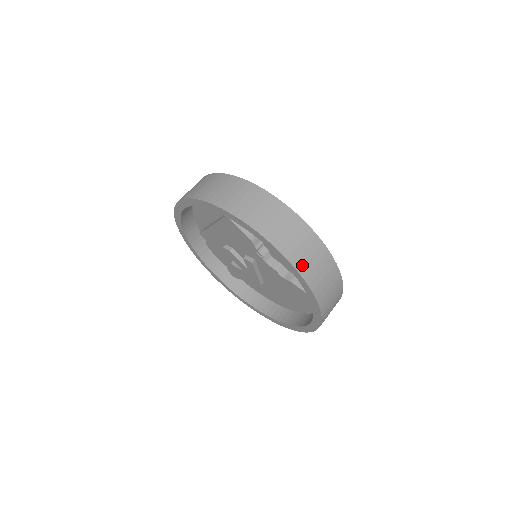
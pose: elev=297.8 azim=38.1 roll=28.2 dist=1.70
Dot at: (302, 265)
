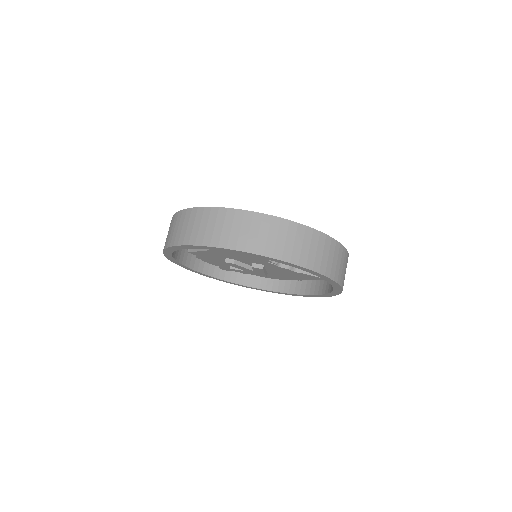
Dot at: (330, 270)
